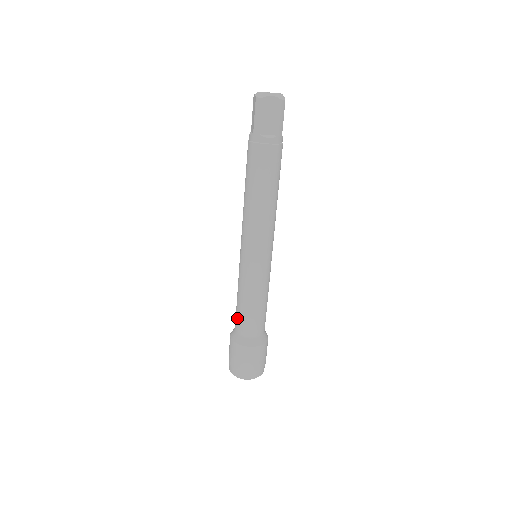
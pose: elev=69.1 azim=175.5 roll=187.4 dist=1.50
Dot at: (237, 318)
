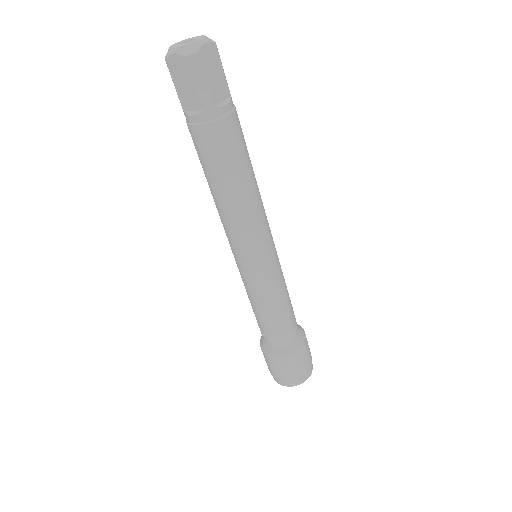
Dot at: (272, 333)
